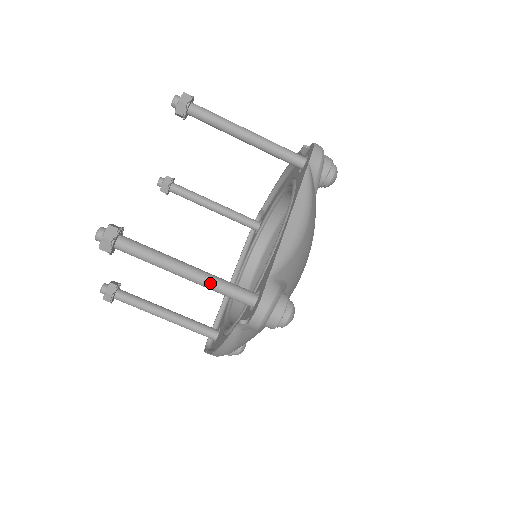
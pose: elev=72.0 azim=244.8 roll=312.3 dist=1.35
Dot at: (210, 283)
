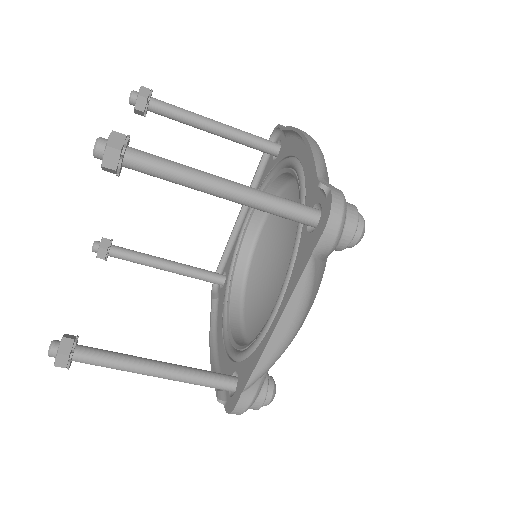
Dot at: occluded
